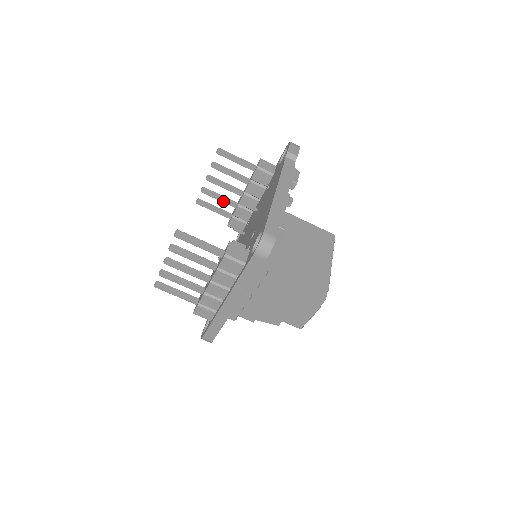
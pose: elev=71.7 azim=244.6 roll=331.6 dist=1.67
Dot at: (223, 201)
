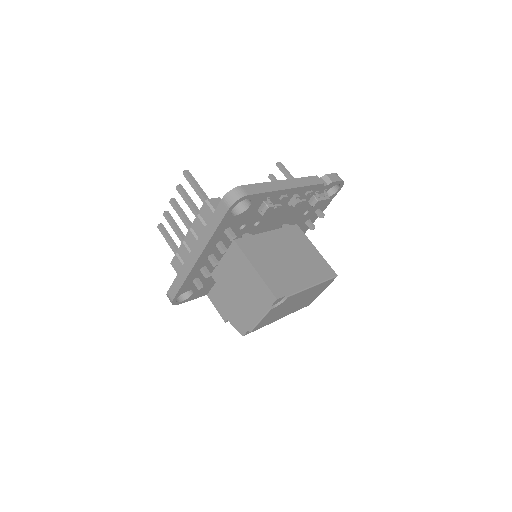
Dot at: occluded
